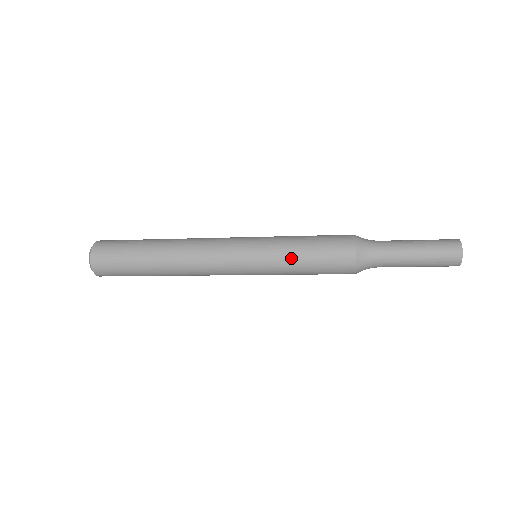
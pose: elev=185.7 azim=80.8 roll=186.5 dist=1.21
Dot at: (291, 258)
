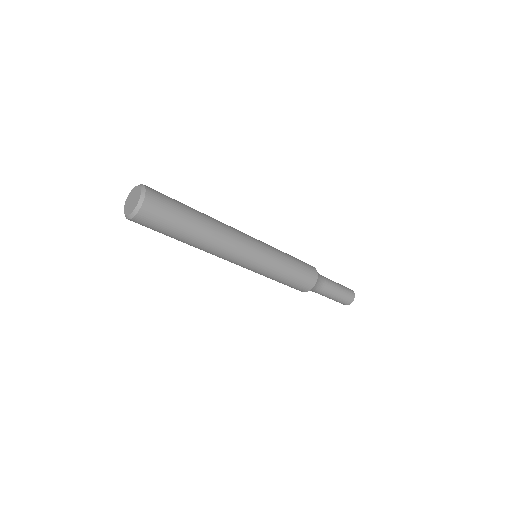
Dot at: (287, 256)
